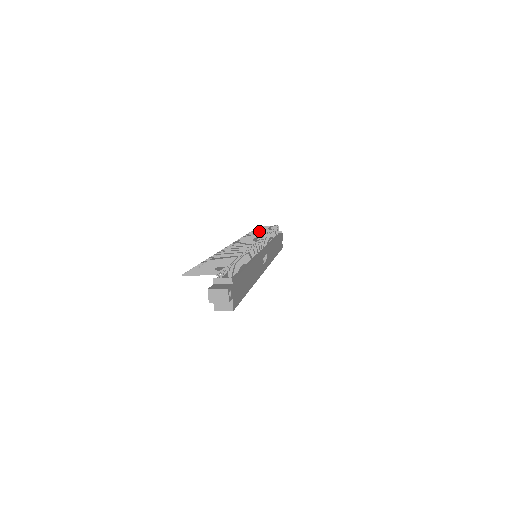
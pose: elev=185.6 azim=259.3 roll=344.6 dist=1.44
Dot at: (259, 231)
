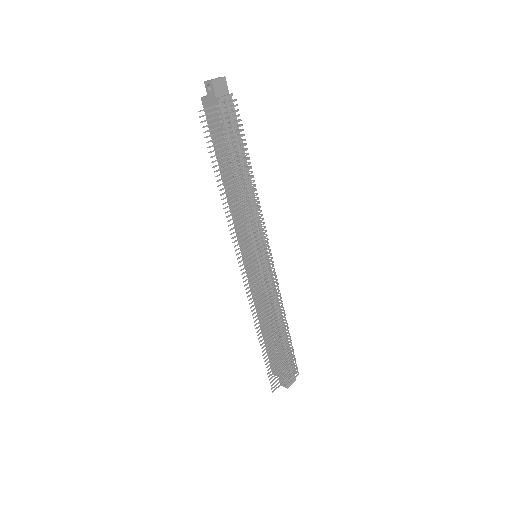
Dot at: occluded
